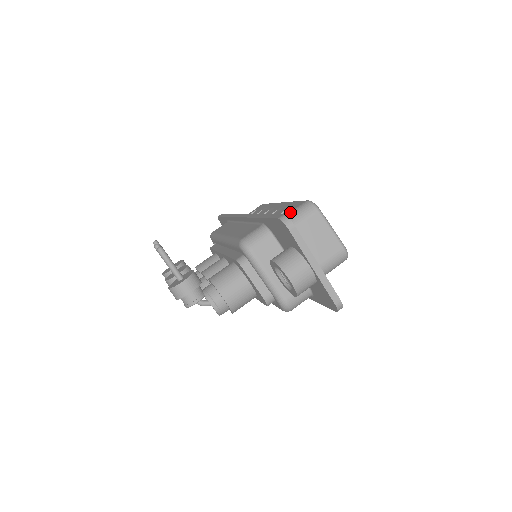
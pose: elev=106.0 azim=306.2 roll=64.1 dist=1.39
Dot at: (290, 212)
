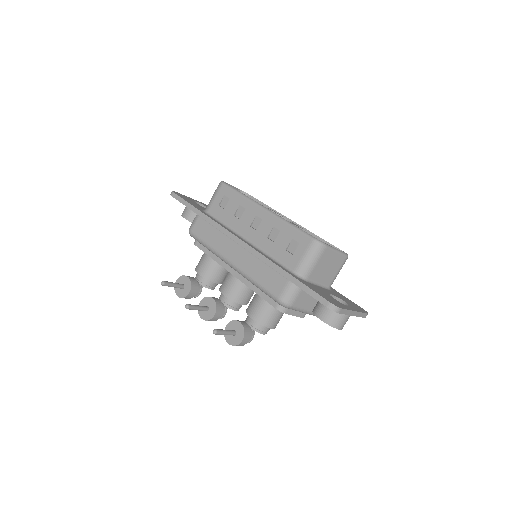
Dot at: (304, 256)
